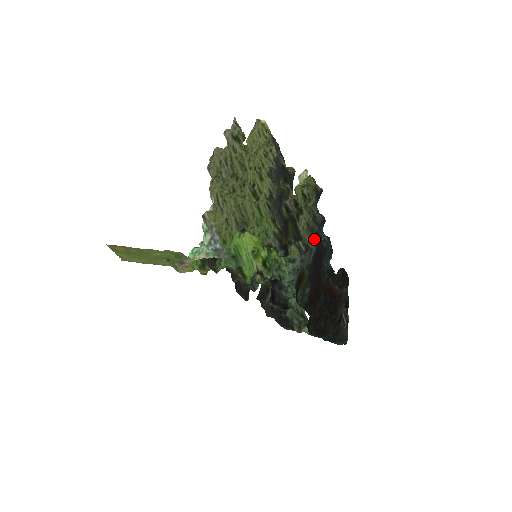
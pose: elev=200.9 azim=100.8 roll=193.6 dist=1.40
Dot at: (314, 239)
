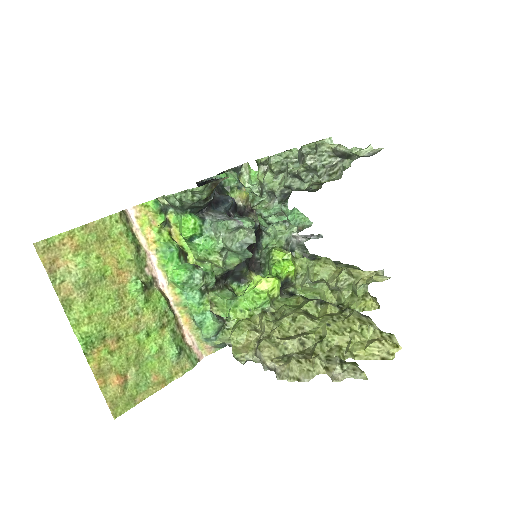
Dot at: occluded
